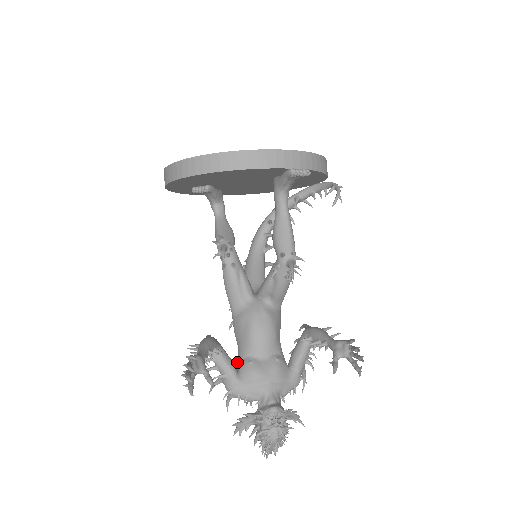
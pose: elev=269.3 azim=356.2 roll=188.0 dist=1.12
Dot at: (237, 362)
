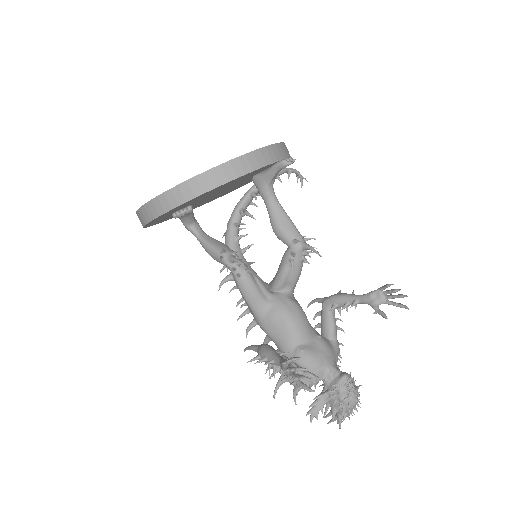
Dot at: occluded
